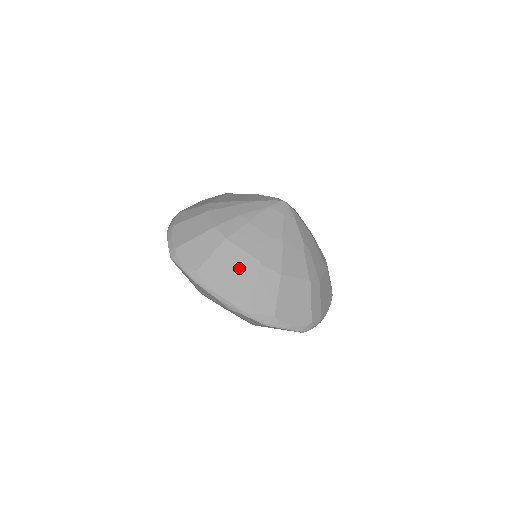
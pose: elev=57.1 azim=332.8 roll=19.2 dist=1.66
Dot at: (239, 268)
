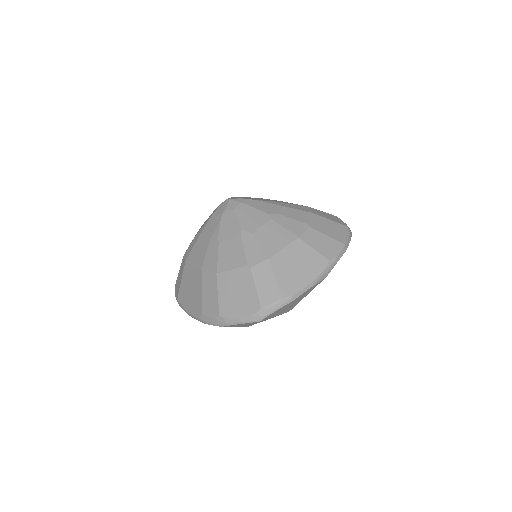
Dot at: (193, 283)
